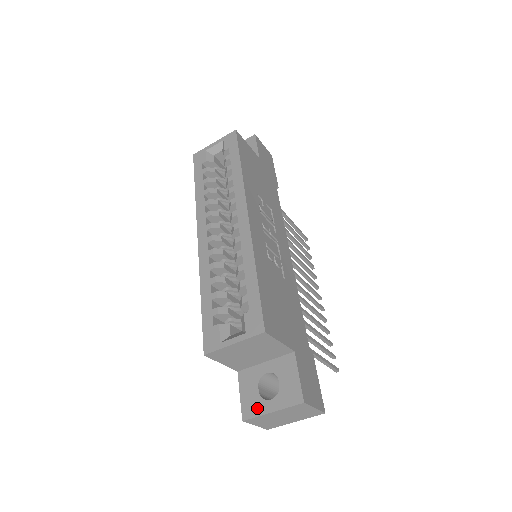
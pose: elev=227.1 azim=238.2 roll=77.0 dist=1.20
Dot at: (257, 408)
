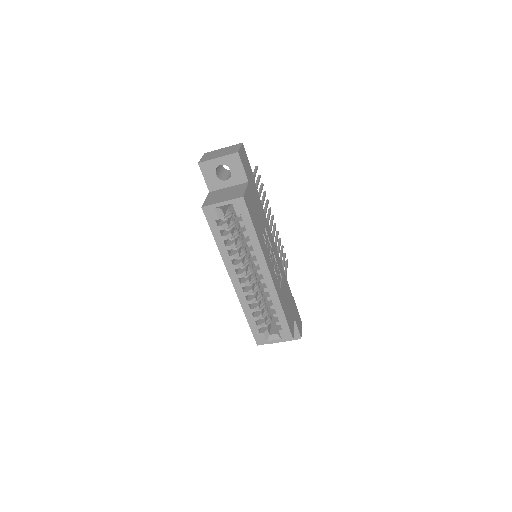
Dot at: occluded
